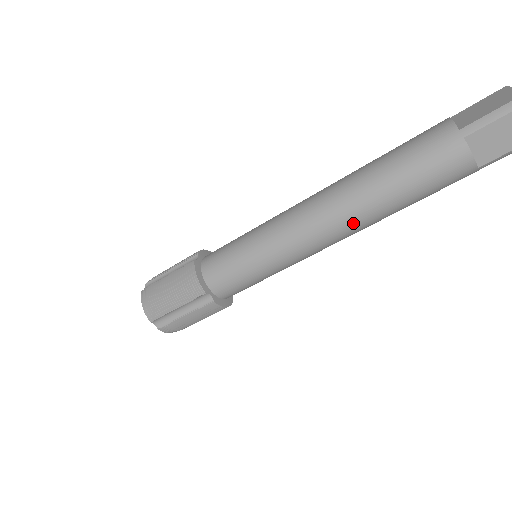
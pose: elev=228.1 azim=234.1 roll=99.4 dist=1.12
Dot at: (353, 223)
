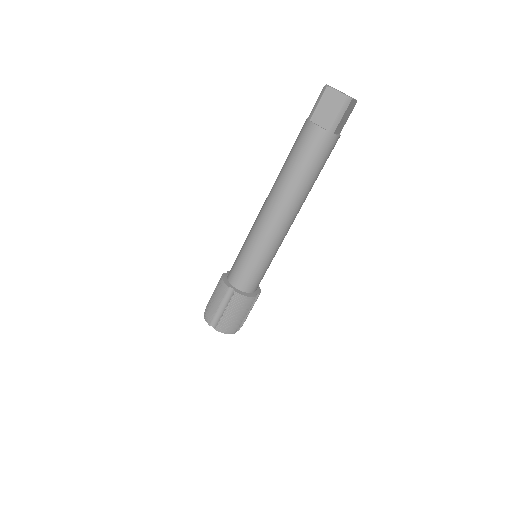
Dot at: (283, 199)
